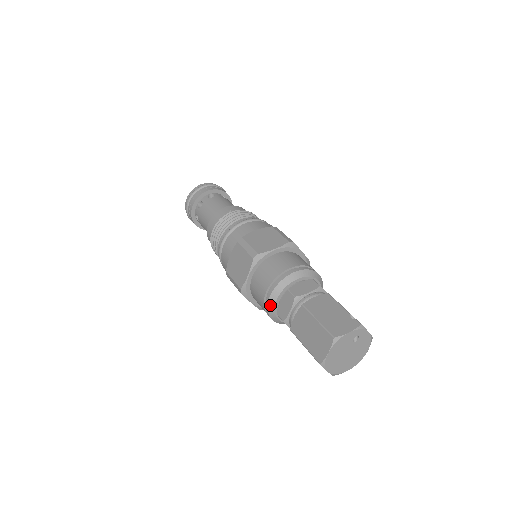
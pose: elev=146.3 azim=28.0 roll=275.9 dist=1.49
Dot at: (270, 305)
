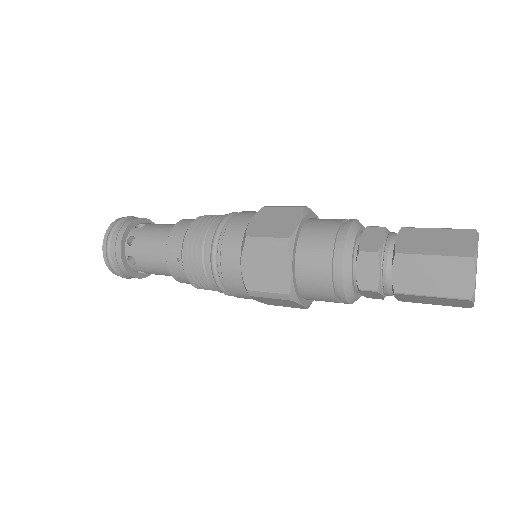
Dot at: (348, 241)
